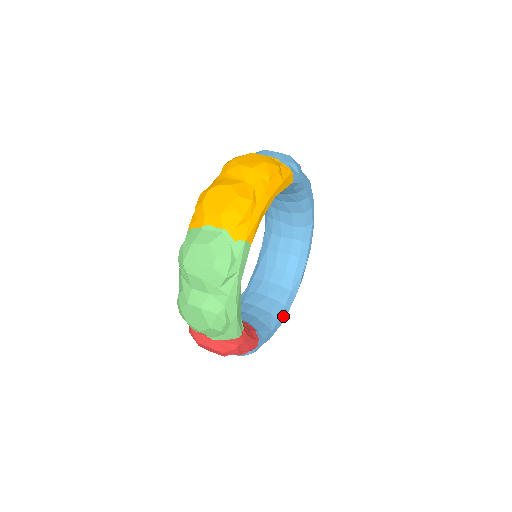
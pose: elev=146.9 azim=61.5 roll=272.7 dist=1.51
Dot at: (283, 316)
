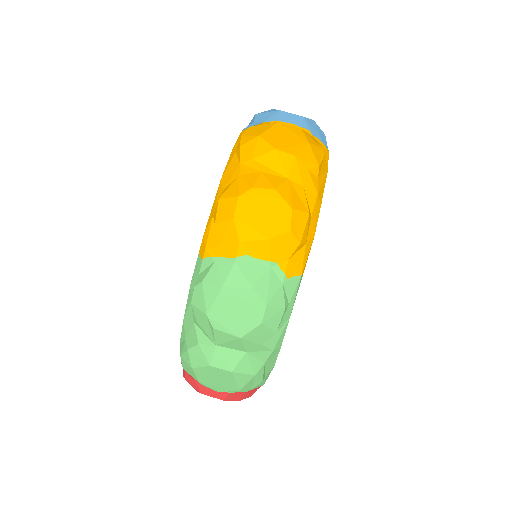
Dot at: occluded
